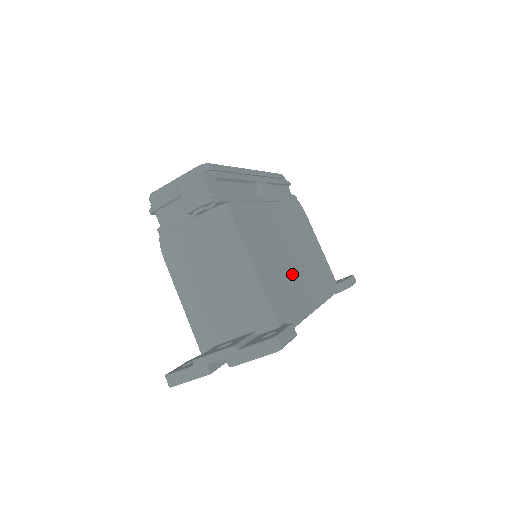
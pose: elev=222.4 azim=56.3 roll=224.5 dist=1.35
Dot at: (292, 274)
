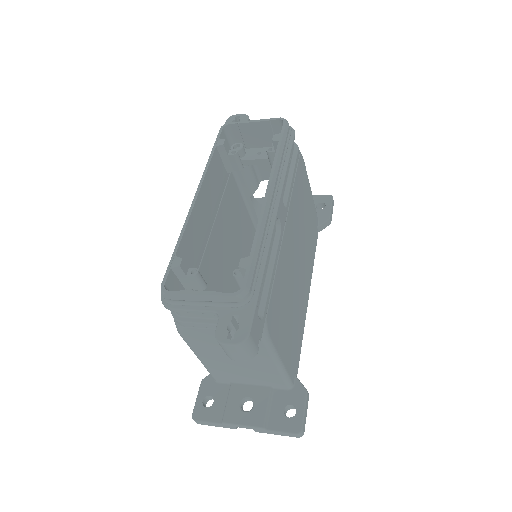
Dot at: (298, 298)
